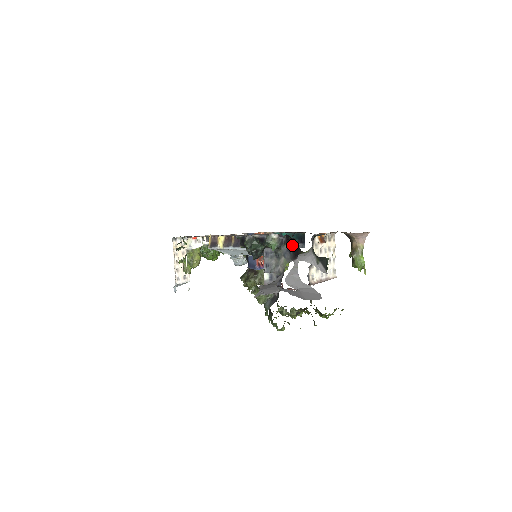
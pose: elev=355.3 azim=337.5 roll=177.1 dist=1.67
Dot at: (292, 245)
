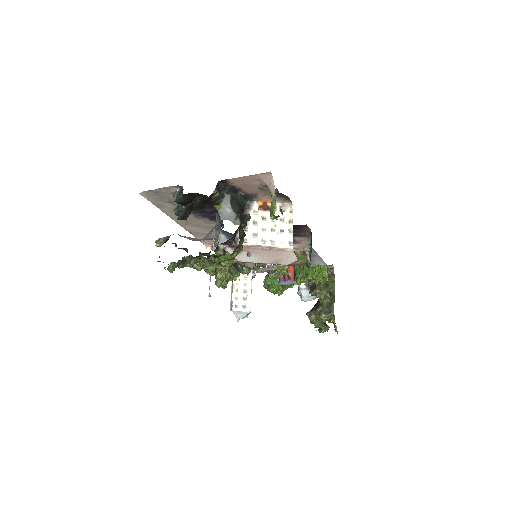
Dot at: occluded
